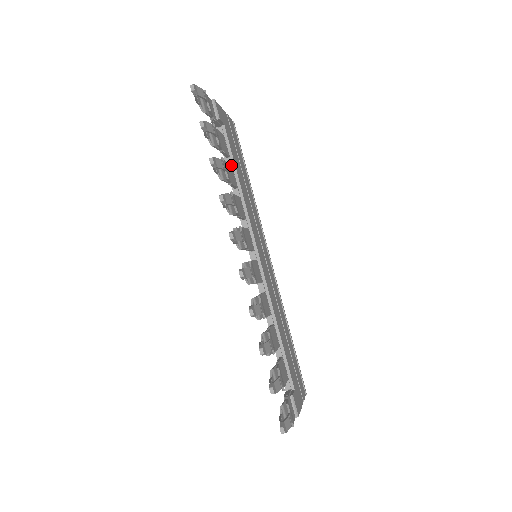
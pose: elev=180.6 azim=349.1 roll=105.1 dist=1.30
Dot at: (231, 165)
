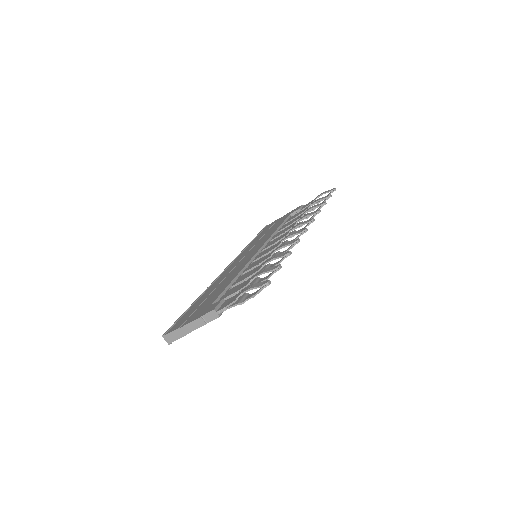
Dot at: occluded
